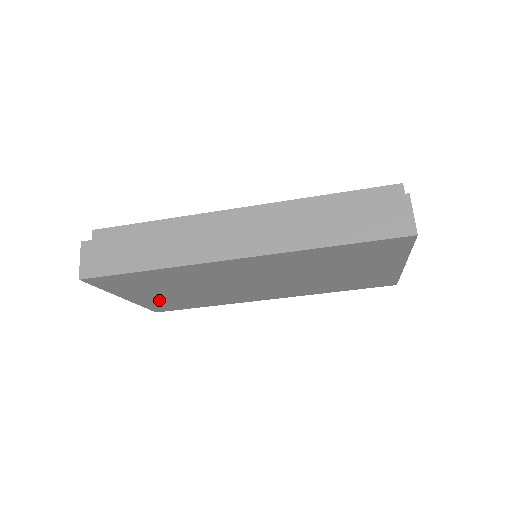
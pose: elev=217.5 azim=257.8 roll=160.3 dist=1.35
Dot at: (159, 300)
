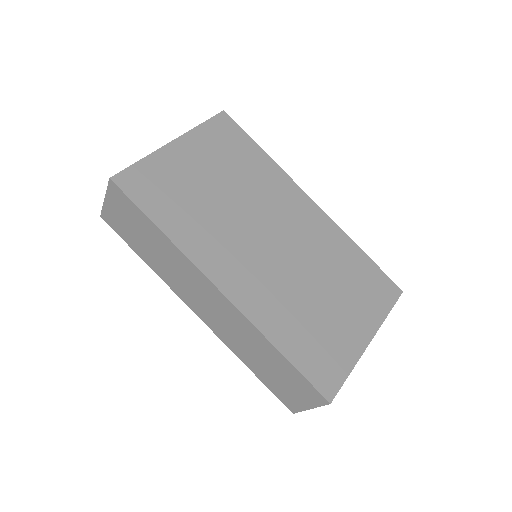
Dot at: (175, 172)
